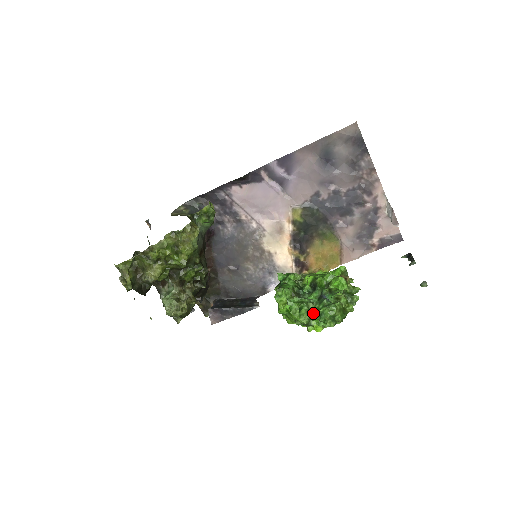
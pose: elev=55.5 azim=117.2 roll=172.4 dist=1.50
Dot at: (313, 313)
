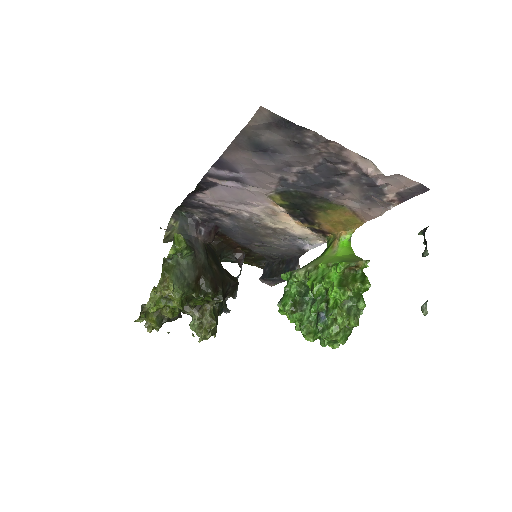
Dot at: (314, 334)
